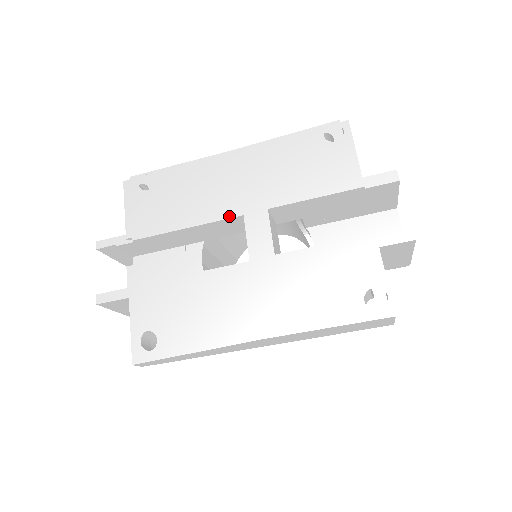
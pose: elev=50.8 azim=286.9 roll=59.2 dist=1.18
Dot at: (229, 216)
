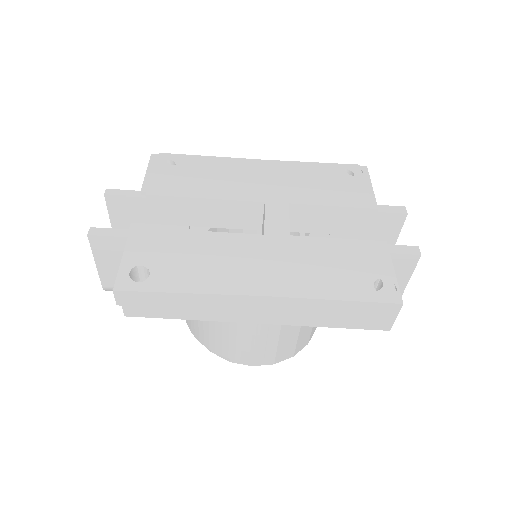
Dot at: (251, 200)
